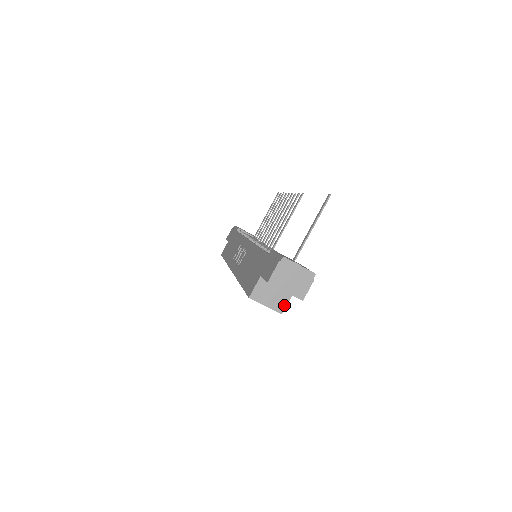
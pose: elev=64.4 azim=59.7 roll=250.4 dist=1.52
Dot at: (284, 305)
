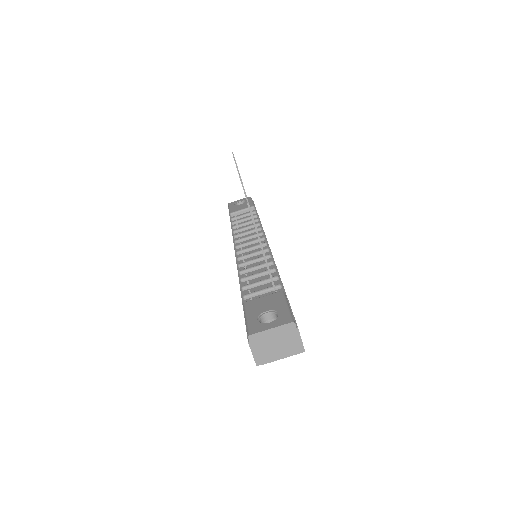
Dot at: occluded
